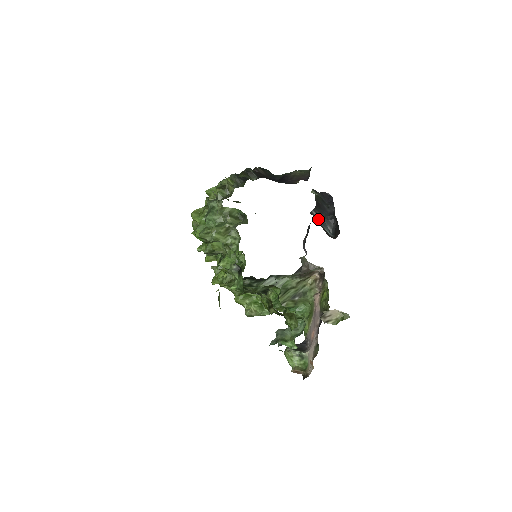
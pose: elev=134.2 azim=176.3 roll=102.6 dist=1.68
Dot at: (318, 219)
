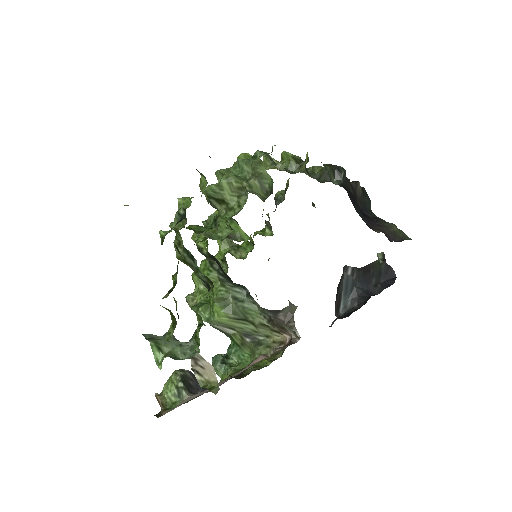
Dot at: (346, 281)
